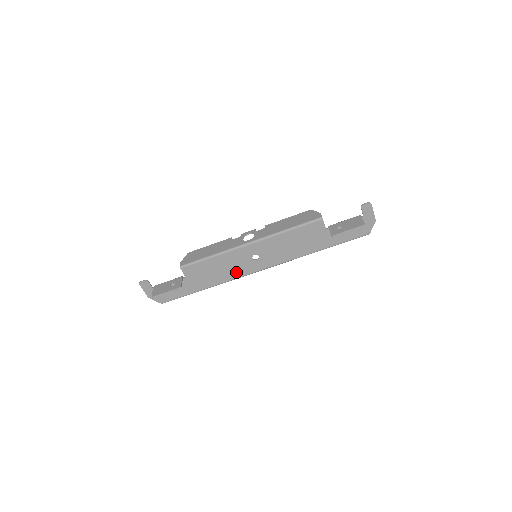
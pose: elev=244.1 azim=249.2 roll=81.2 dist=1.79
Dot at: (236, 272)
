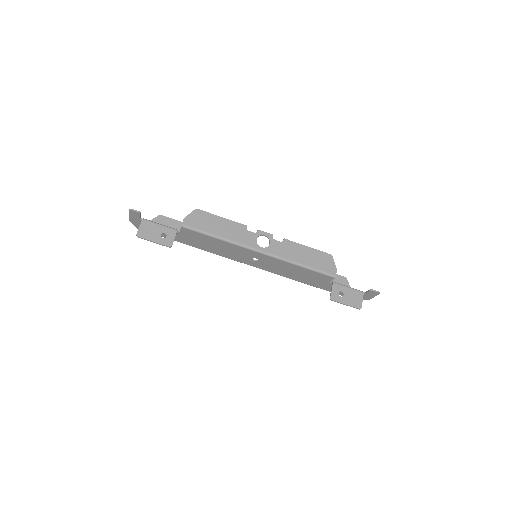
Dot at: (228, 255)
